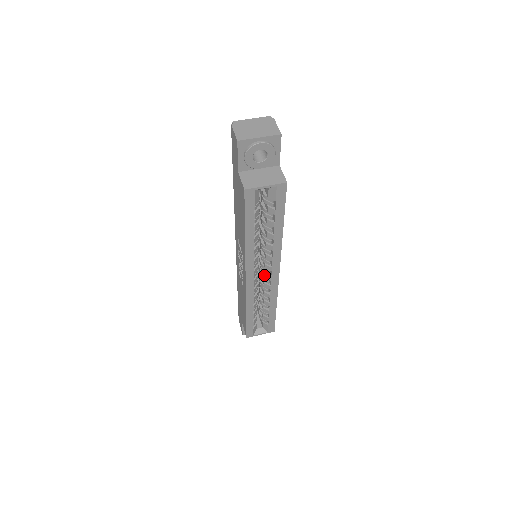
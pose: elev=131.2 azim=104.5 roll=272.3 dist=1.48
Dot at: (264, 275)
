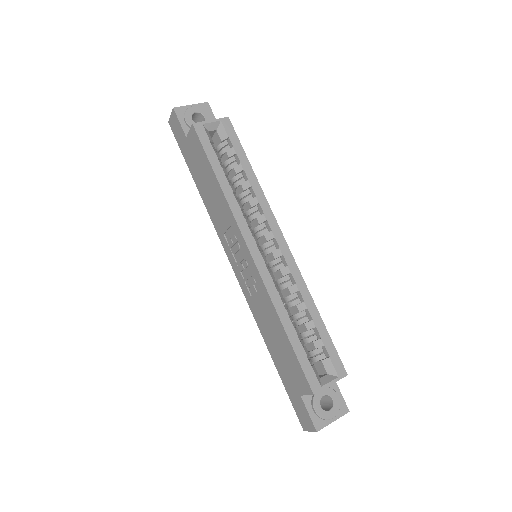
Dot at: (272, 256)
